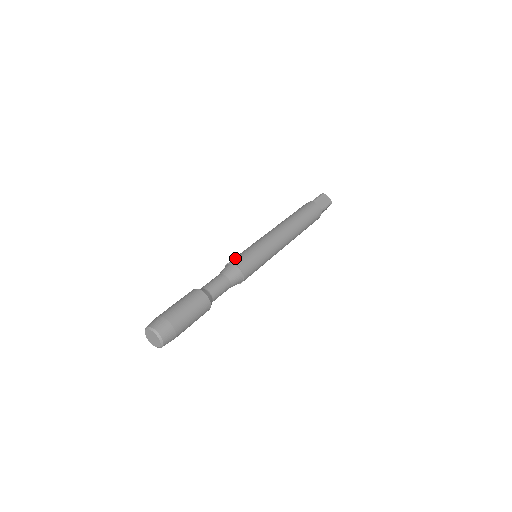
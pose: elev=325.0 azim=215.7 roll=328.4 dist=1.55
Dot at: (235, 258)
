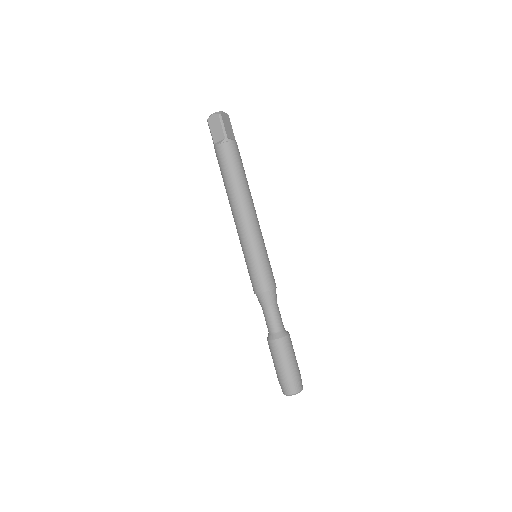
Dot at: (264, 283)
